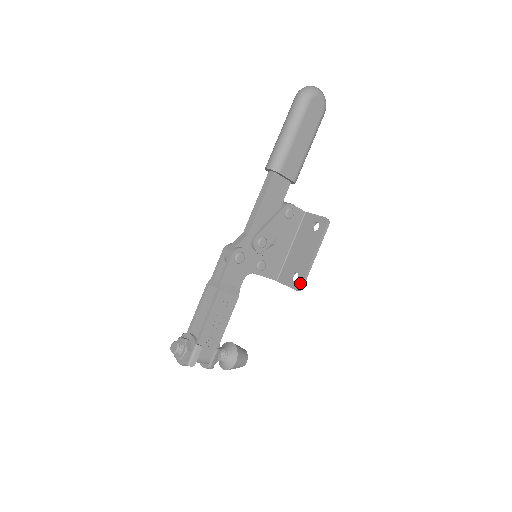
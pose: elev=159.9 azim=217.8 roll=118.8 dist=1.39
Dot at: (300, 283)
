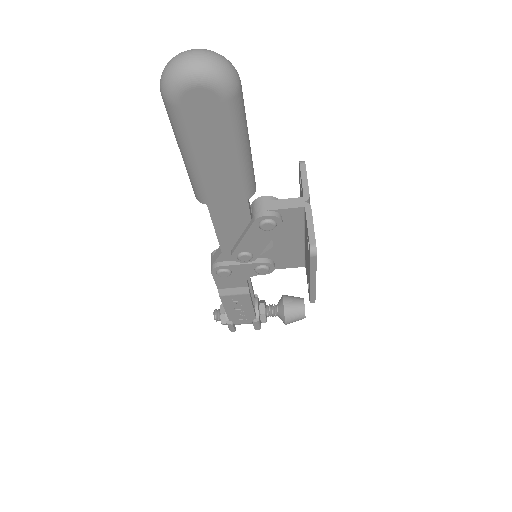
Dot at: (309, 298)
